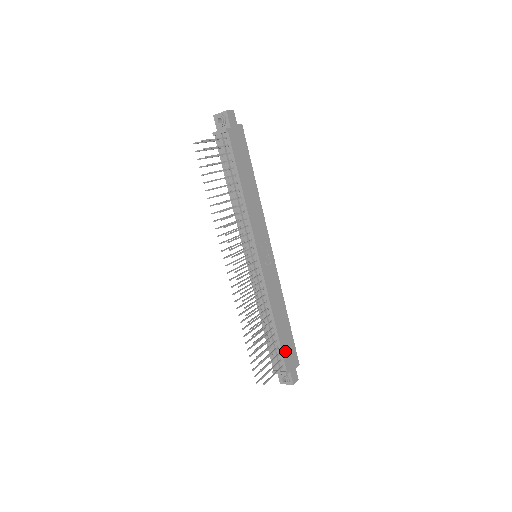
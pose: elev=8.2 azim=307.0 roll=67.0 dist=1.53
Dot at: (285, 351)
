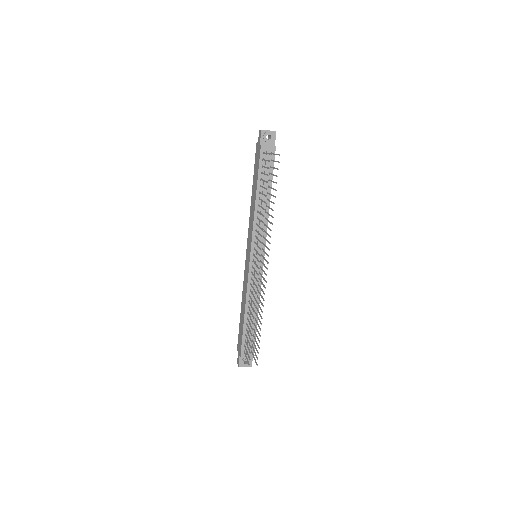
Dot at: occluded
